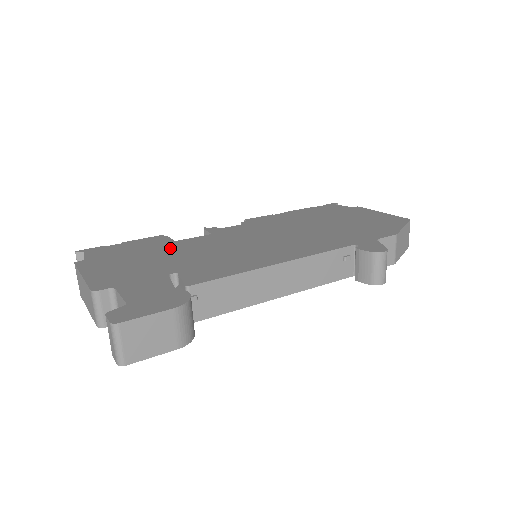
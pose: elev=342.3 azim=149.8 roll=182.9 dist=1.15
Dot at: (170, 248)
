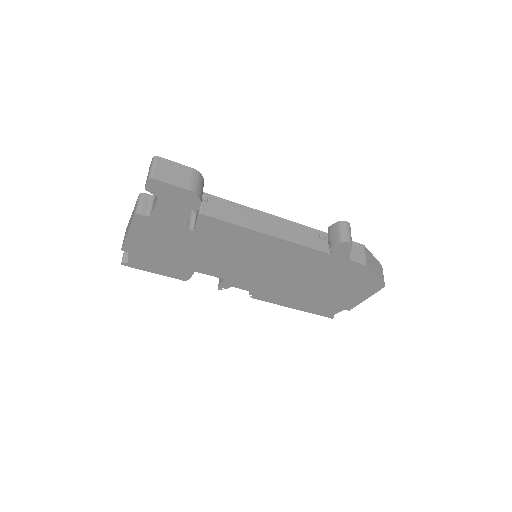
Dot at: occluded
